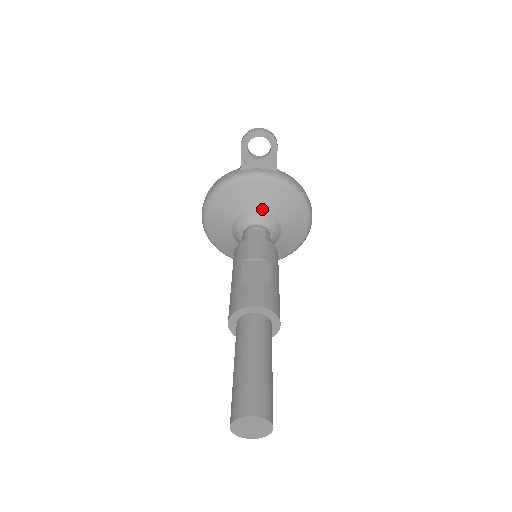
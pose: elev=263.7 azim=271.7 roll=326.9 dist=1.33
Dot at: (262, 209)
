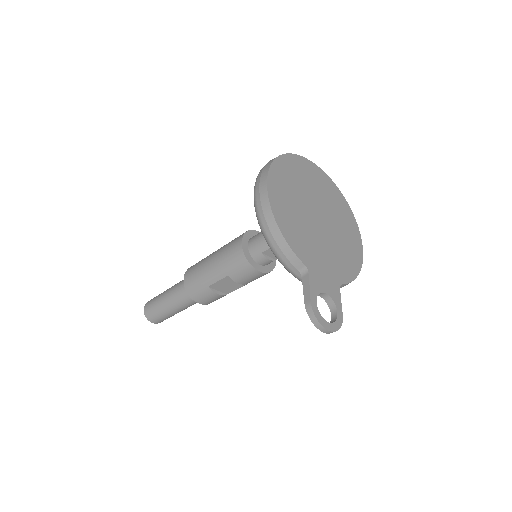
Dot at: occluded
